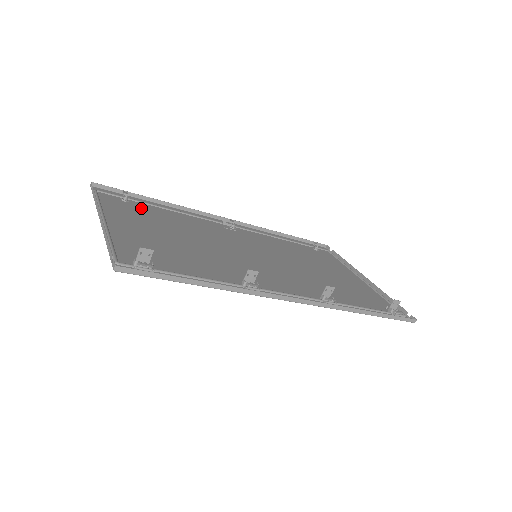
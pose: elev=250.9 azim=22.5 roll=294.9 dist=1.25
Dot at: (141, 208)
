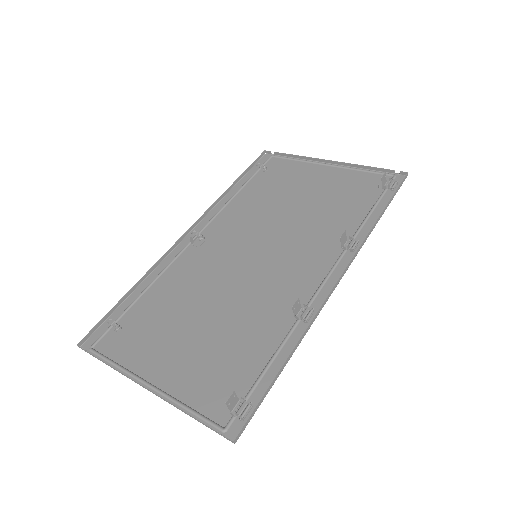
Dot at: (137, 320)
